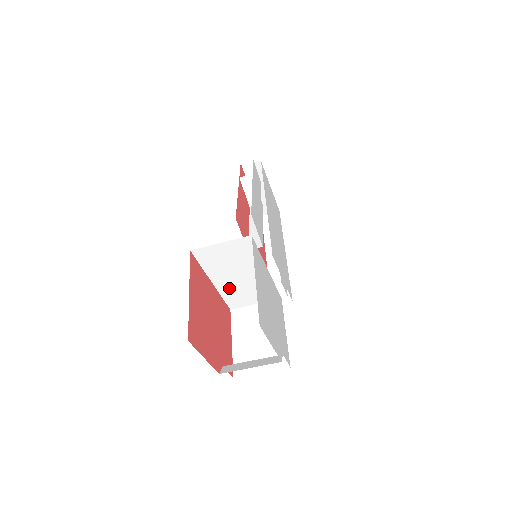
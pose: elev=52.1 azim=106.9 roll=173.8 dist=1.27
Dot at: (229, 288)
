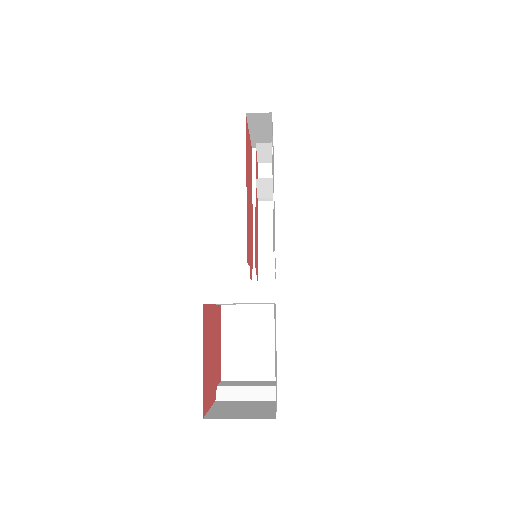
Dot at: occluded
